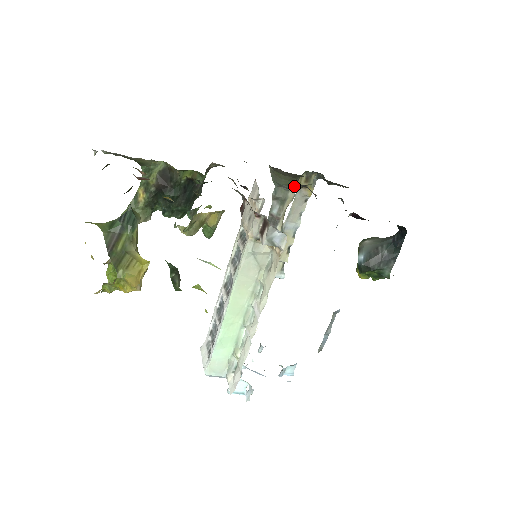
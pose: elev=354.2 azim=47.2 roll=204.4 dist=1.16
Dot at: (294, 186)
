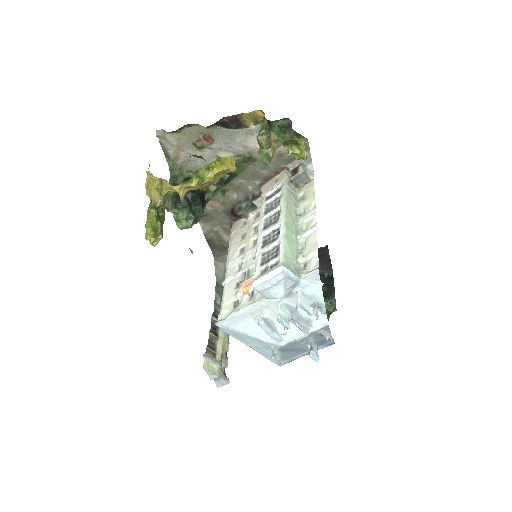
Dot at: occluded
